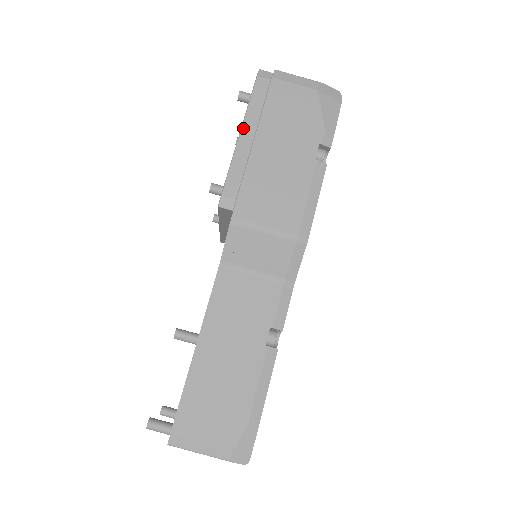
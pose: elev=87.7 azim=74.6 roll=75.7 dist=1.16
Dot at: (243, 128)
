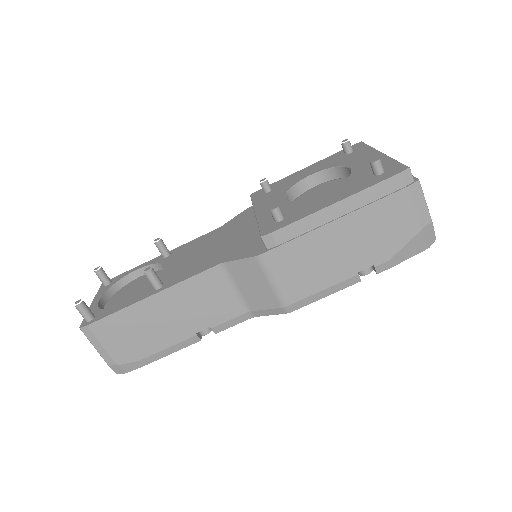
Dot at: (342, 202)
